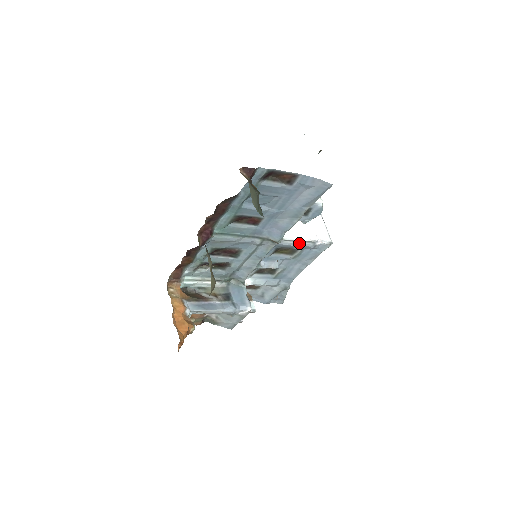
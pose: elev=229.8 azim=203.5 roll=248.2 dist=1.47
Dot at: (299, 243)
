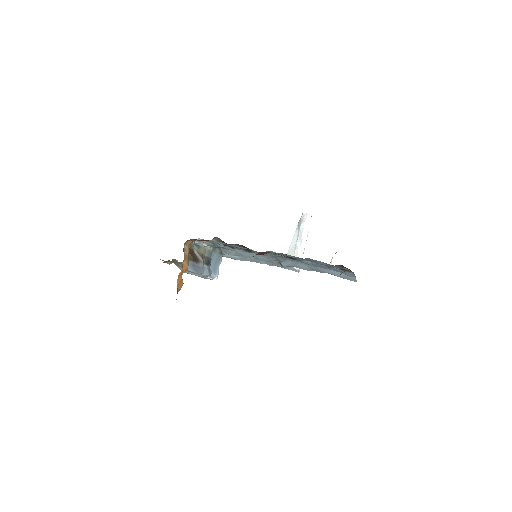
Dot at: occluded
